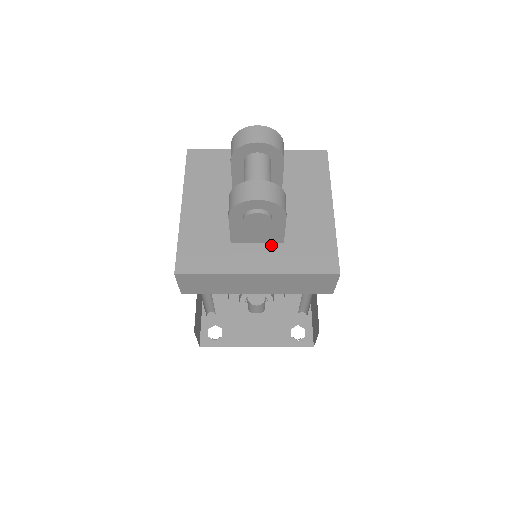
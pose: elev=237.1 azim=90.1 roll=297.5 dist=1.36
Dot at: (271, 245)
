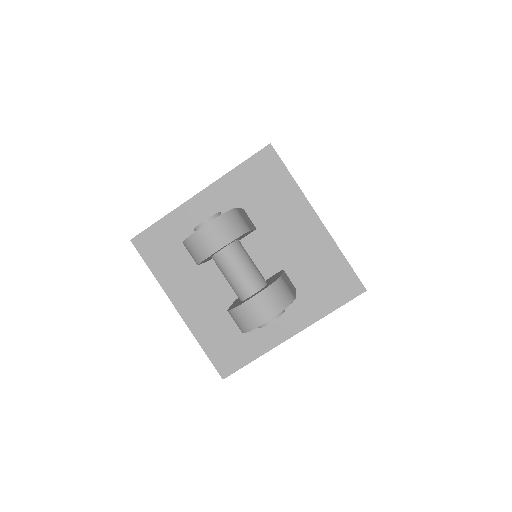
Dot at: occluded
